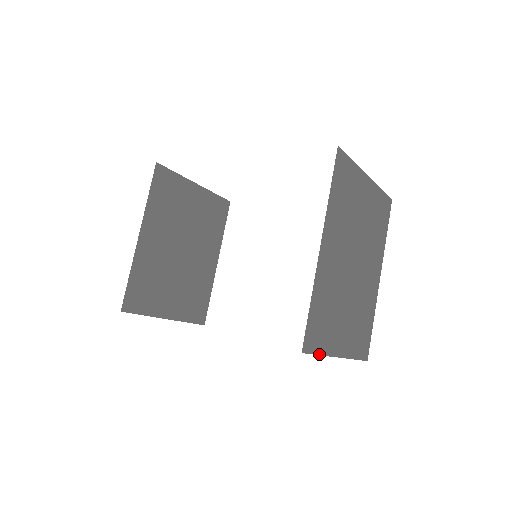
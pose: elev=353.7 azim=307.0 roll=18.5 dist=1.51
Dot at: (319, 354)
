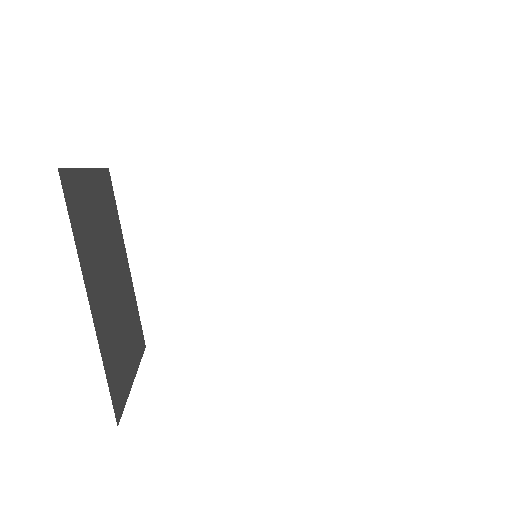
Dot at: occluded
